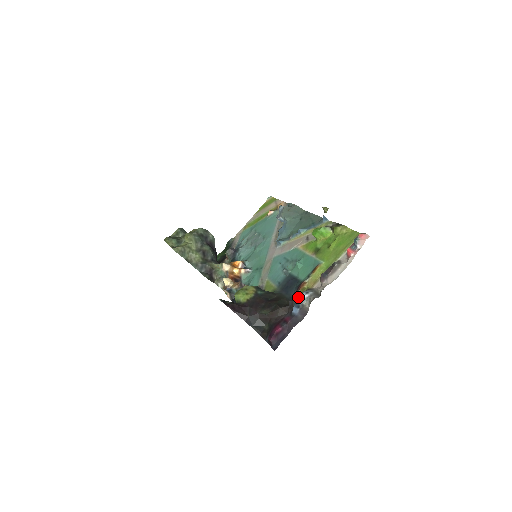
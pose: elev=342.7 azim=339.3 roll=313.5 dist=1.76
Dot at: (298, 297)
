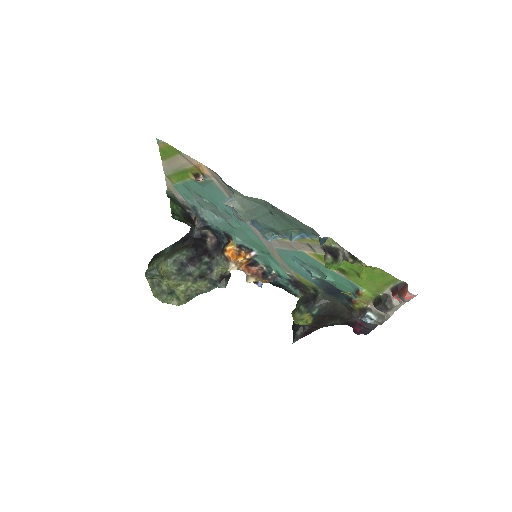
Dot at: (362, 319)
